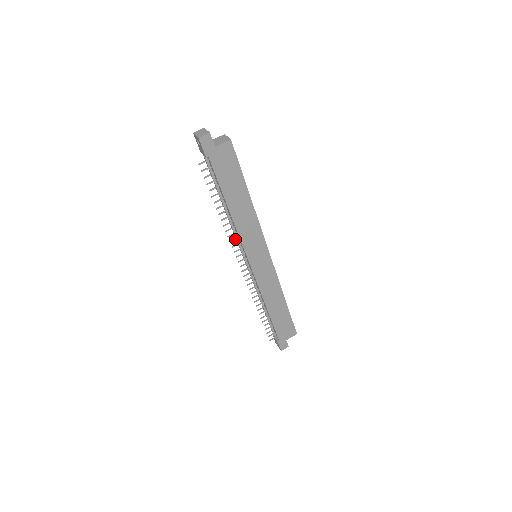
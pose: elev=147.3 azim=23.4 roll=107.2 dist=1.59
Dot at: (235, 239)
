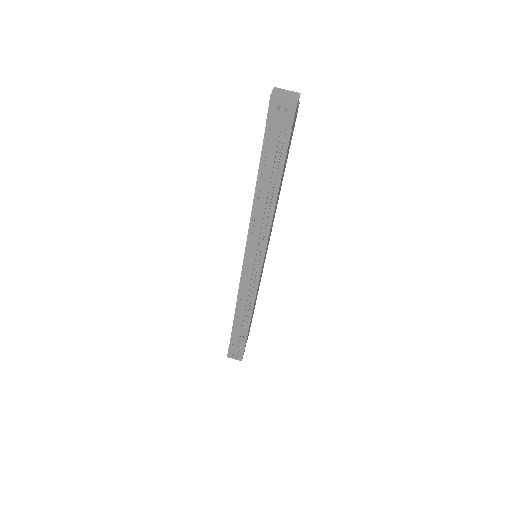
Dot at: occluded
